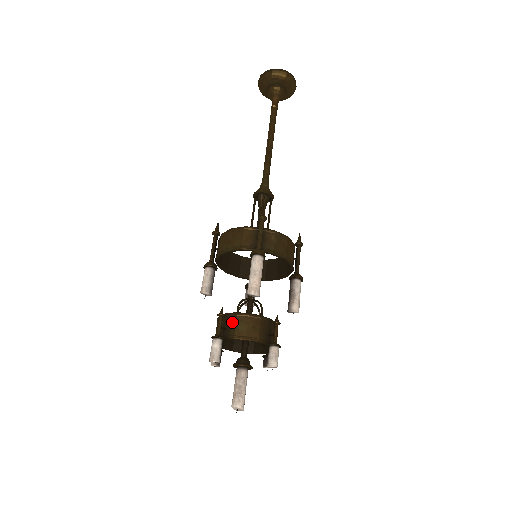
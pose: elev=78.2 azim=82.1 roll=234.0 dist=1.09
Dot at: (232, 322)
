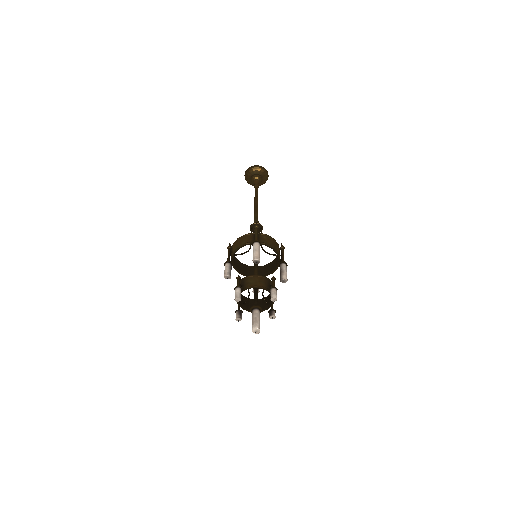
Dot at: (246, 281)
